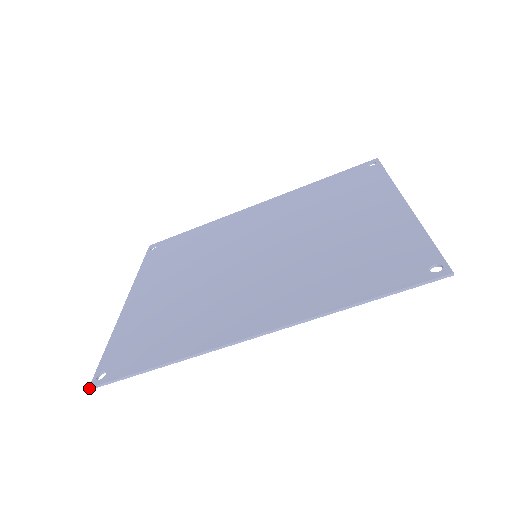
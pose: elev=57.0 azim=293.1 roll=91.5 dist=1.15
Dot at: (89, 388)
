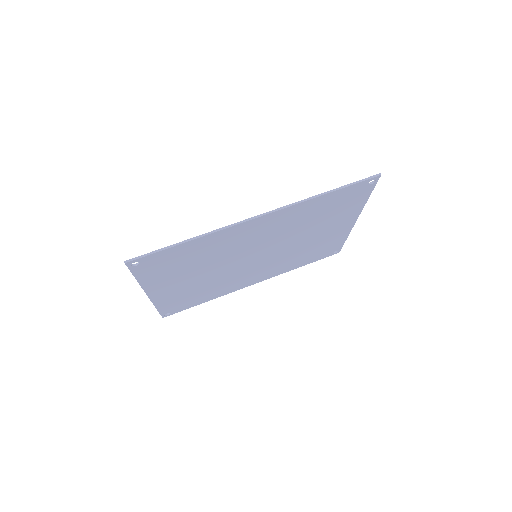
Dot at: (124, 261)
